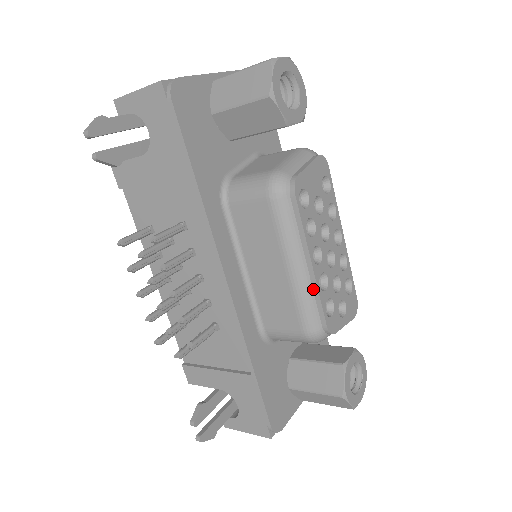
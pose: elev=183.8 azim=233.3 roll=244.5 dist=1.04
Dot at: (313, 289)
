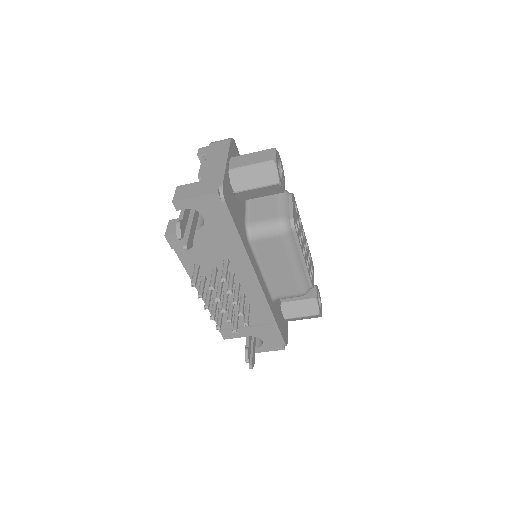
Dot at: (305, 271)
